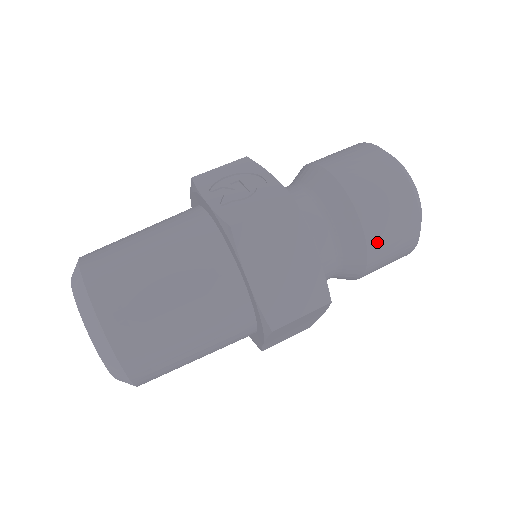
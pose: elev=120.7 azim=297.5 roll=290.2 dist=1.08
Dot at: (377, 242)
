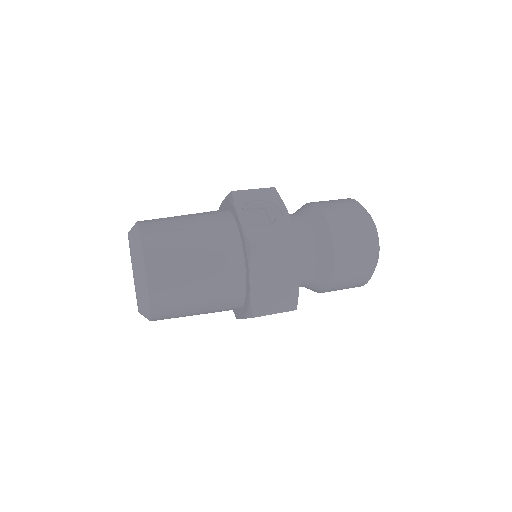
Dot at: (340, 278)
